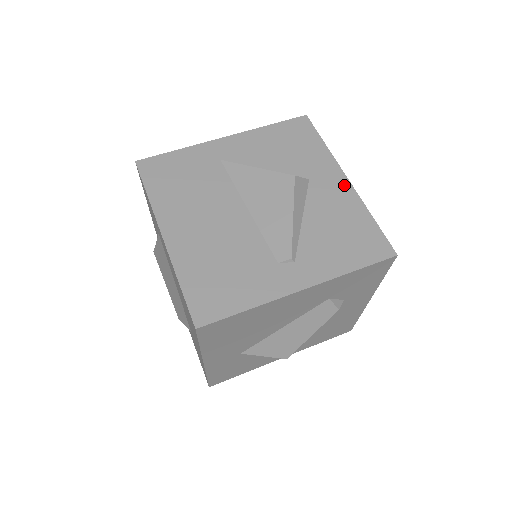
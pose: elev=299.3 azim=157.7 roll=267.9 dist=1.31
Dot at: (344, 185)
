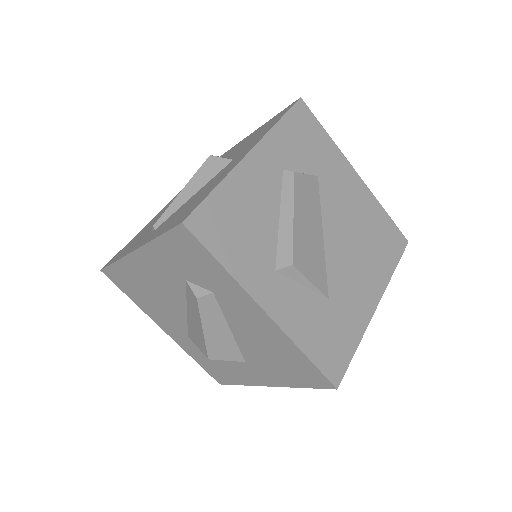
Dot at: (240, 159)
